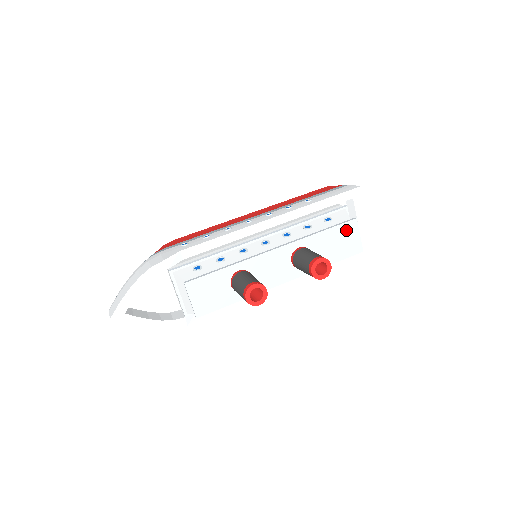
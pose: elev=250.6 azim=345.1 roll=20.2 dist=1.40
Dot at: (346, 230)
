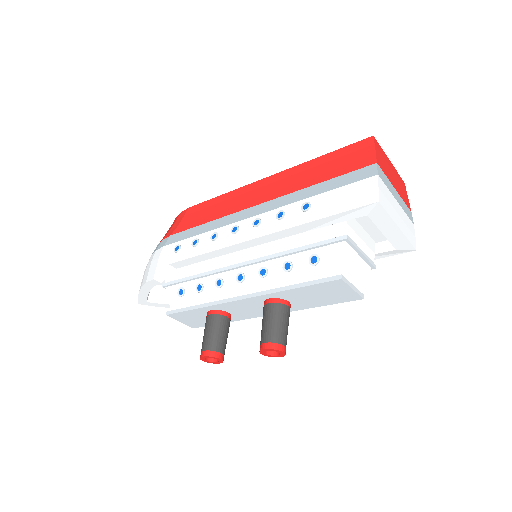
Dot at: (329, 287)
